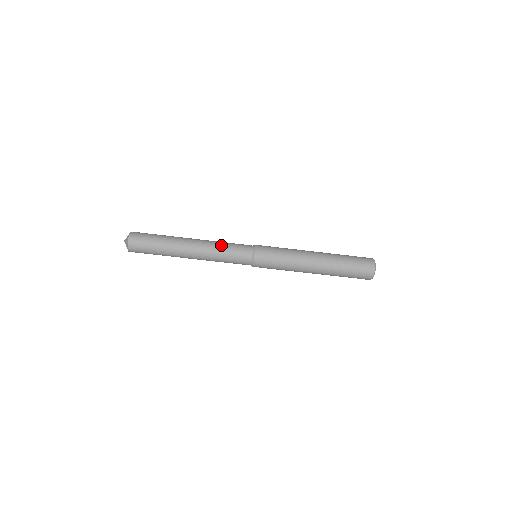
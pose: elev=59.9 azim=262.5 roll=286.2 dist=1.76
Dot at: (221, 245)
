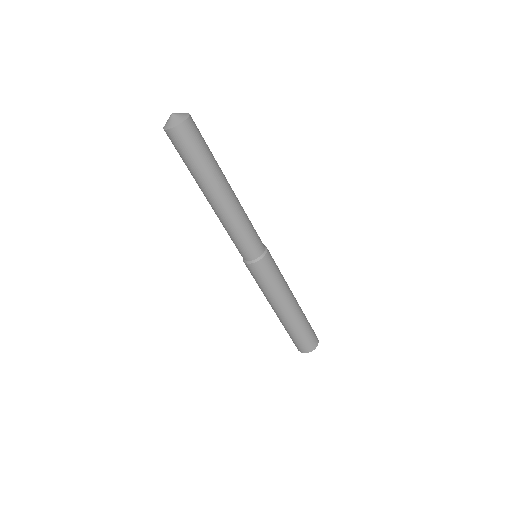
Dot at: occluded
